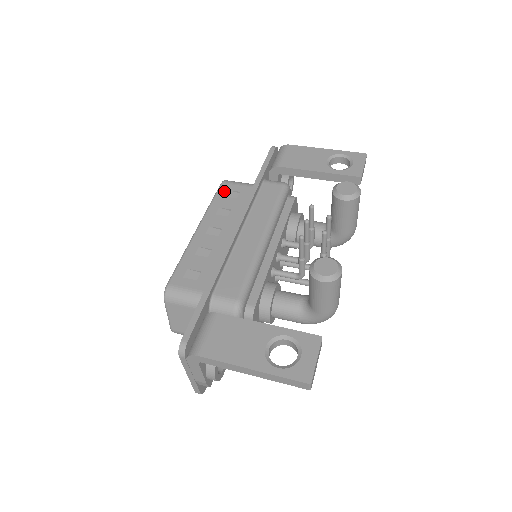
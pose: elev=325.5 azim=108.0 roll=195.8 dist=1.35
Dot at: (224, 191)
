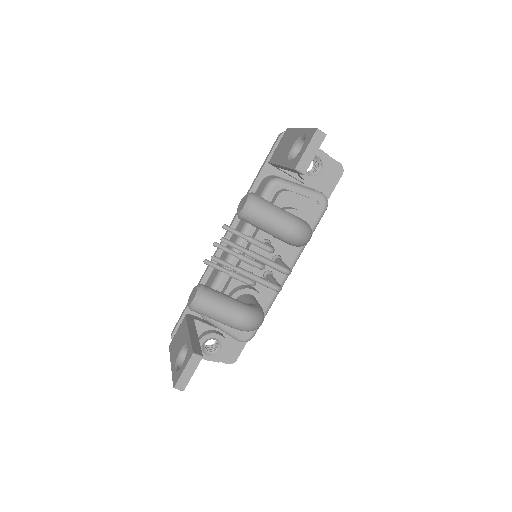
Dot at: occluded
